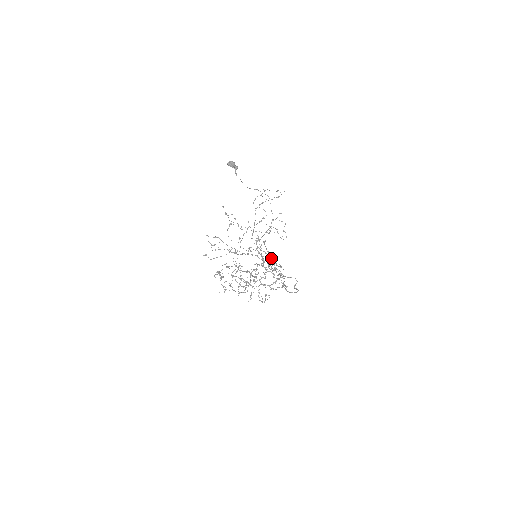
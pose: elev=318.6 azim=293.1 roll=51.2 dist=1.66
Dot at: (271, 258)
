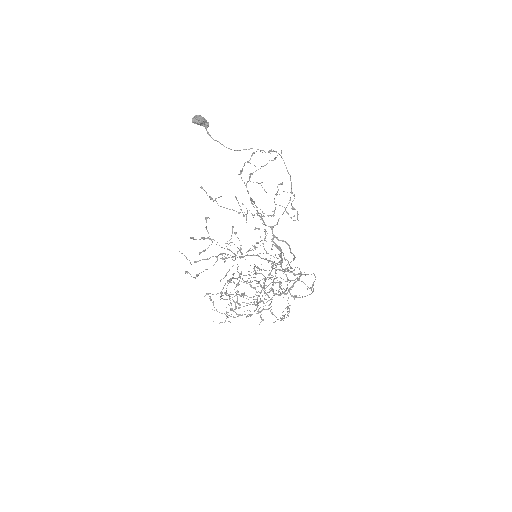
Dot at: (275, 254)
